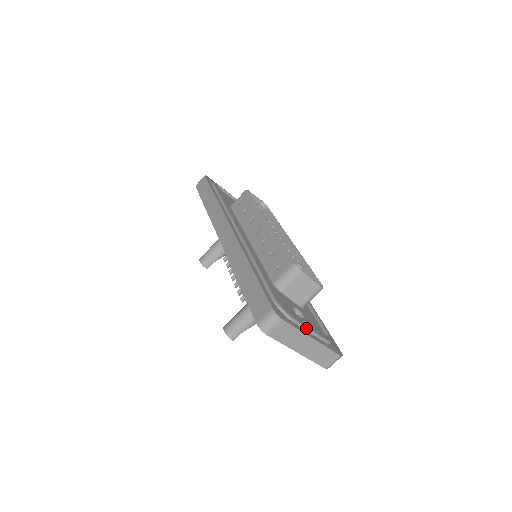
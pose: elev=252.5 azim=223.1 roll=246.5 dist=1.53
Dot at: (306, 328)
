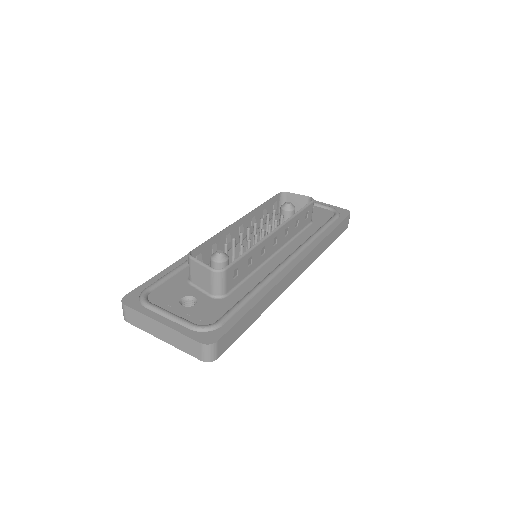
Dot at: (162, 313)
